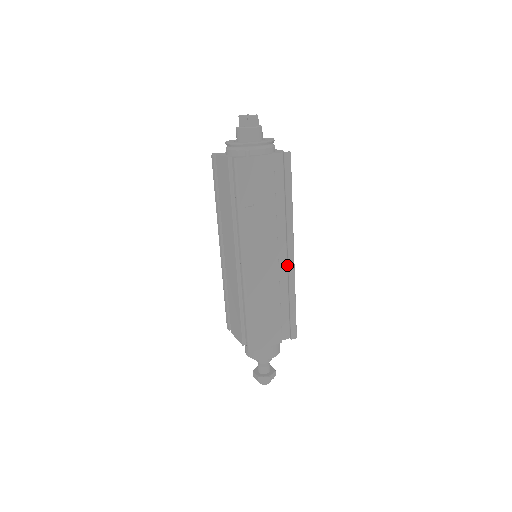
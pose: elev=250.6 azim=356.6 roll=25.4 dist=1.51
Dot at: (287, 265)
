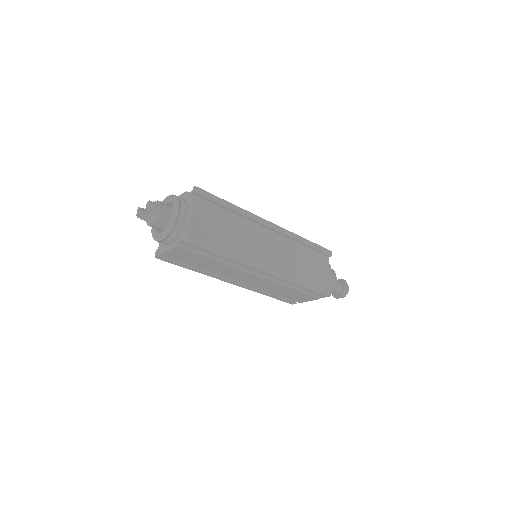
Dot at: (279, 234)
